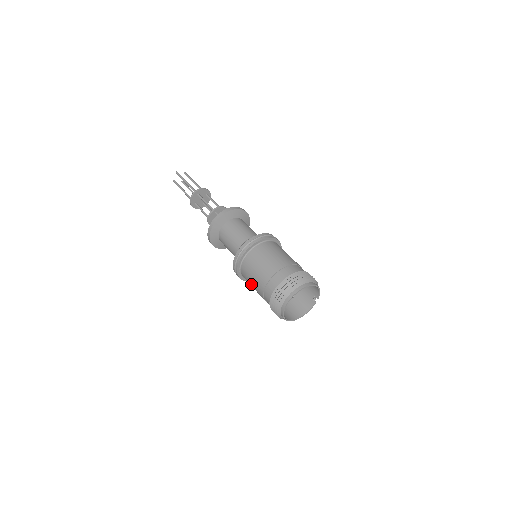
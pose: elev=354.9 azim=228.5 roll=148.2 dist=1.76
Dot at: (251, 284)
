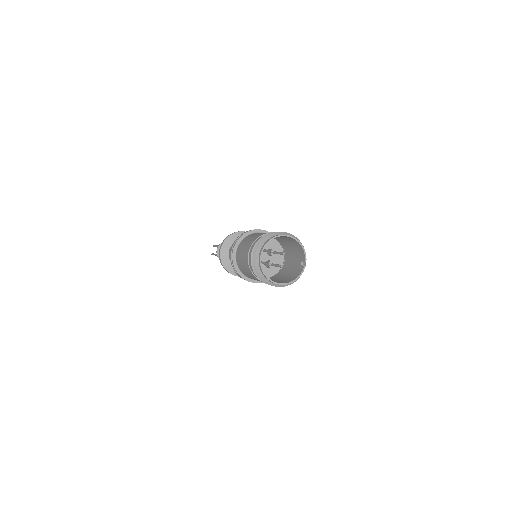
Dot at: (243, 267)
